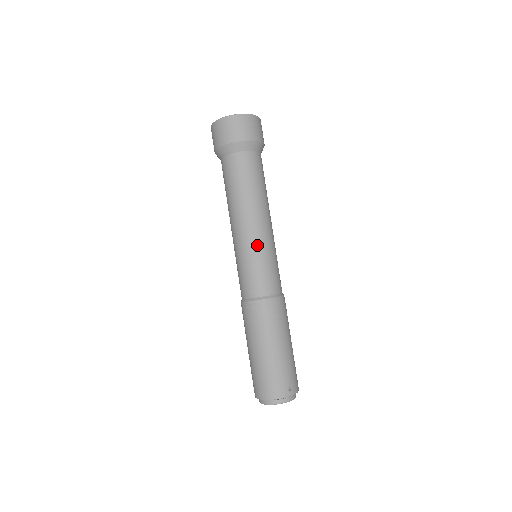
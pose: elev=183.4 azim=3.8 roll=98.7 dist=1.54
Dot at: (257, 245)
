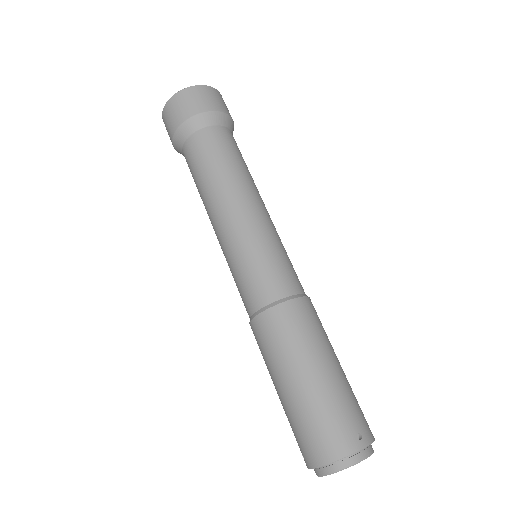
Dot at: (252, 232)
